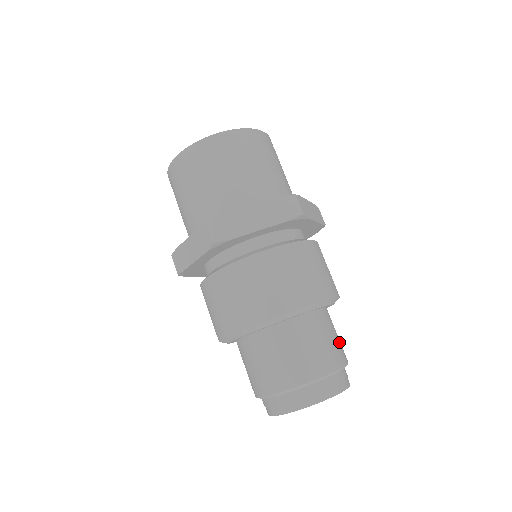
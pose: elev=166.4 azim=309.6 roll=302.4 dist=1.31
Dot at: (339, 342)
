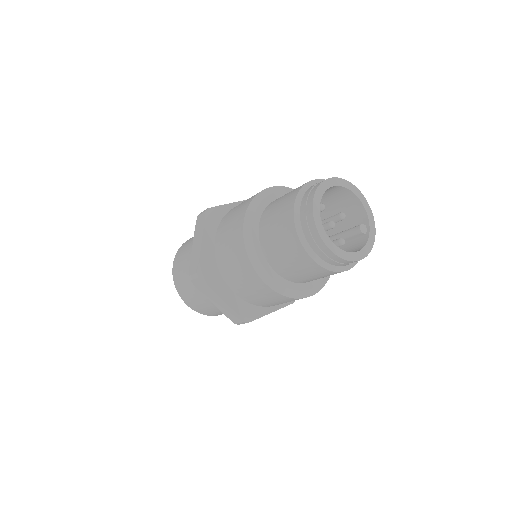
Dot at: occluded
